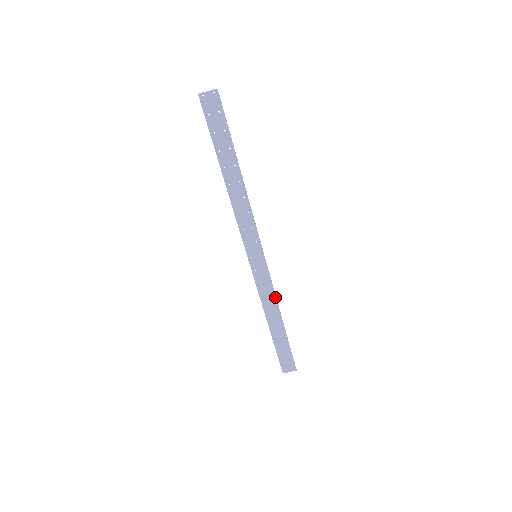
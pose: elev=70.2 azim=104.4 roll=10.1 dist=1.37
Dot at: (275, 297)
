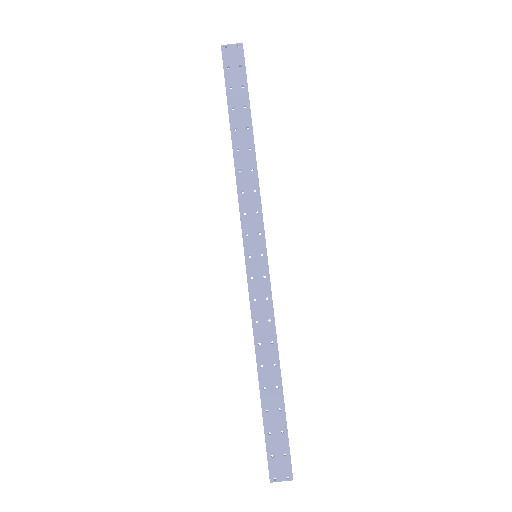
Dot at: (274, 327)
